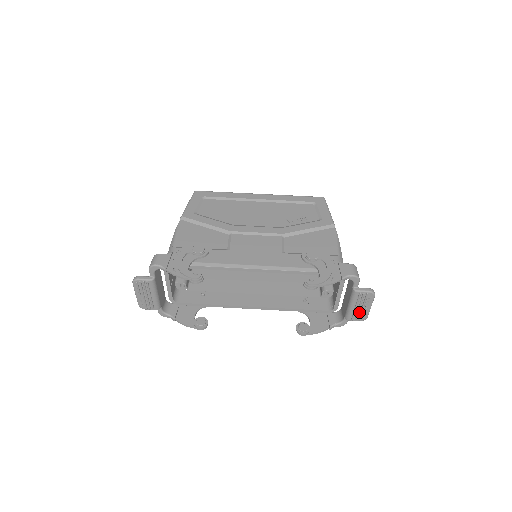
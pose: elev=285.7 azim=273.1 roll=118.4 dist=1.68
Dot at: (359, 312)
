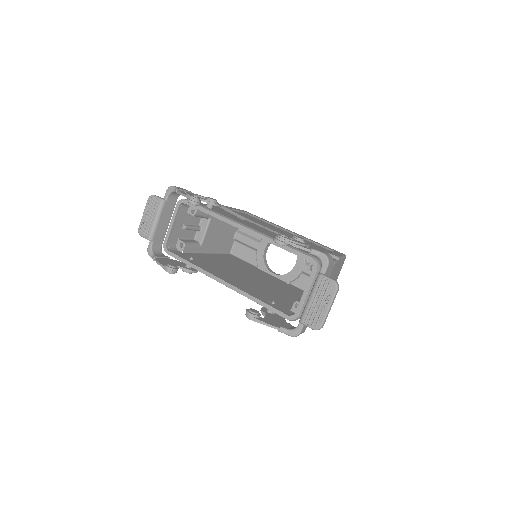
Dot at: (315, 312)
